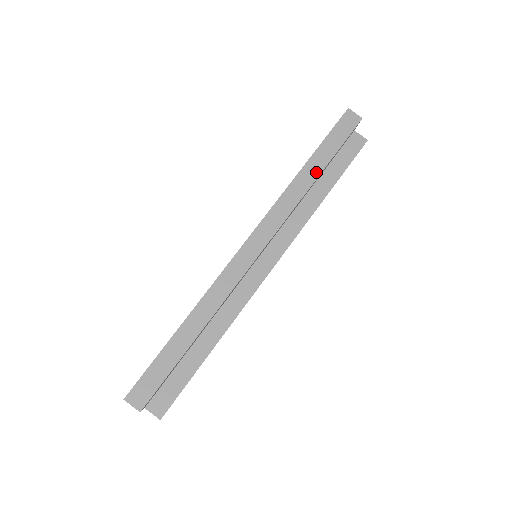
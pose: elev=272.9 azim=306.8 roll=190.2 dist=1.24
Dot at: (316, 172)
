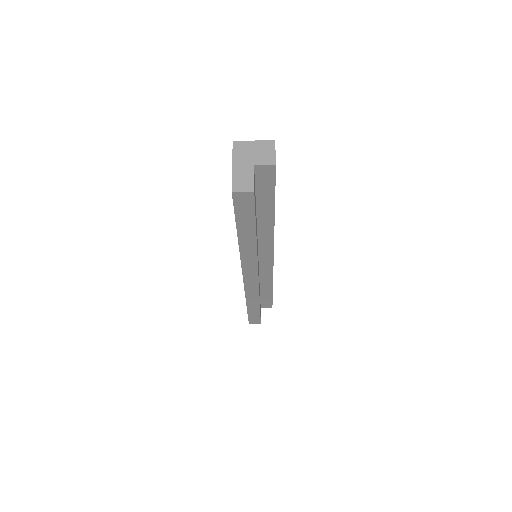
Dot at: (252, 238)
